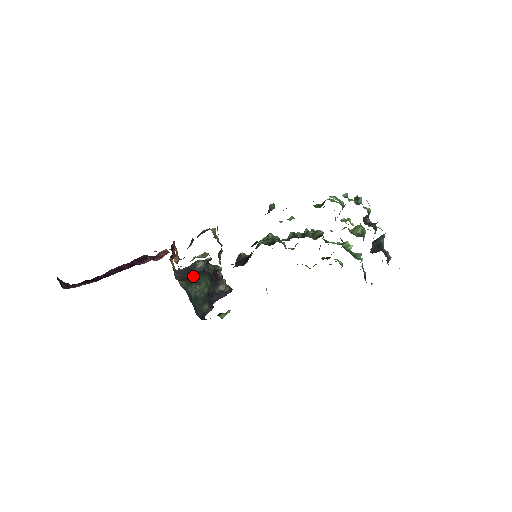
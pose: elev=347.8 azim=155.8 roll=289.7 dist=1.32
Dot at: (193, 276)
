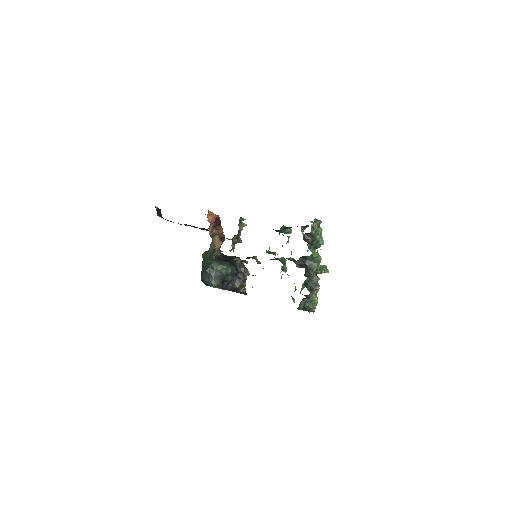
Dot at: (225, 261)
